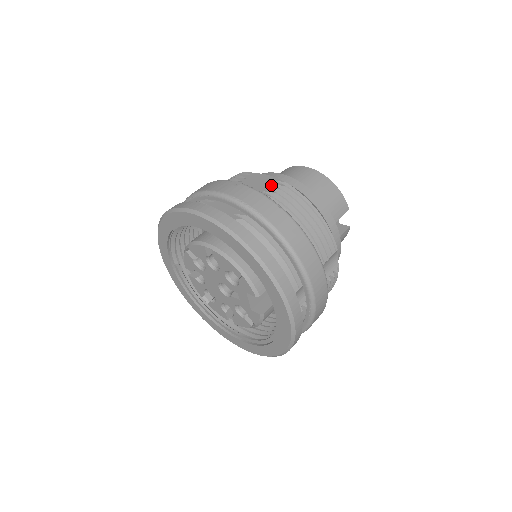
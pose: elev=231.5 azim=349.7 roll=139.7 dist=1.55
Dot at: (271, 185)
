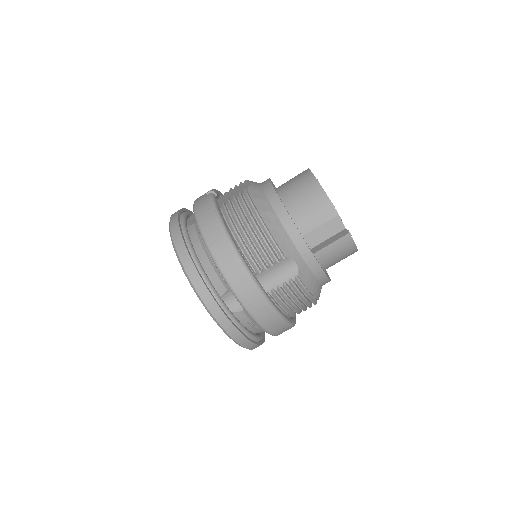
Dot at: (238, 193)
